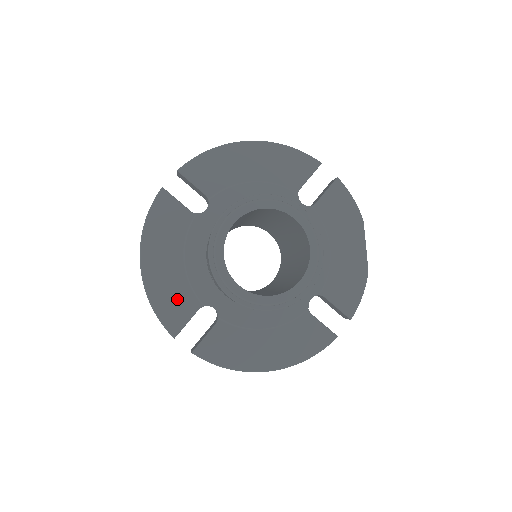
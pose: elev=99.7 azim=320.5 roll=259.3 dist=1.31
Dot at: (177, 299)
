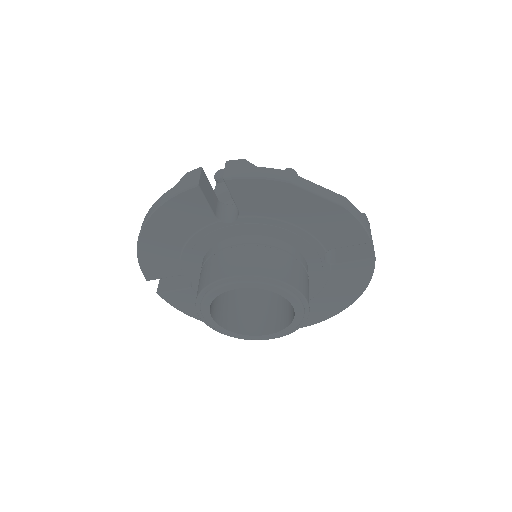
Dot at: occluded
